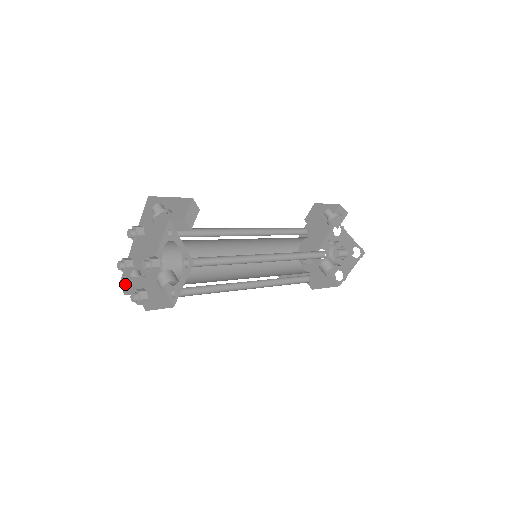
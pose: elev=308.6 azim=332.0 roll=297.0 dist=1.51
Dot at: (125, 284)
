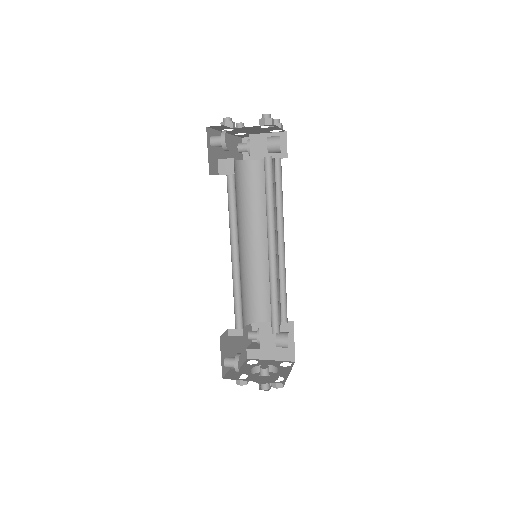
Dot at: occluded
